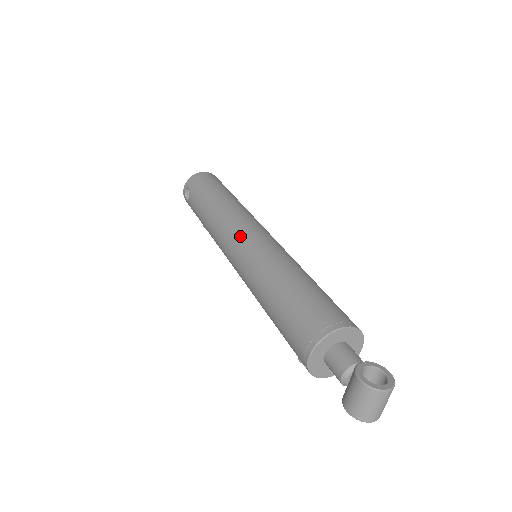
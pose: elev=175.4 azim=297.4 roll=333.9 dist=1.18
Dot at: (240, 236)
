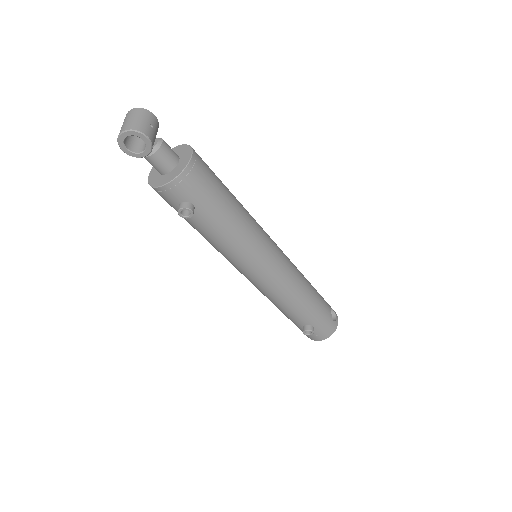
Dot at: occluded
